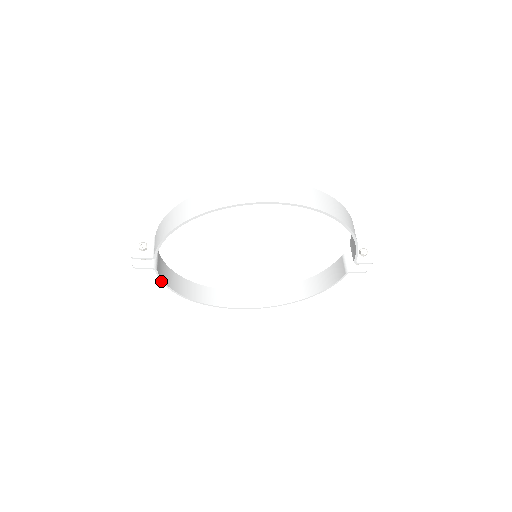
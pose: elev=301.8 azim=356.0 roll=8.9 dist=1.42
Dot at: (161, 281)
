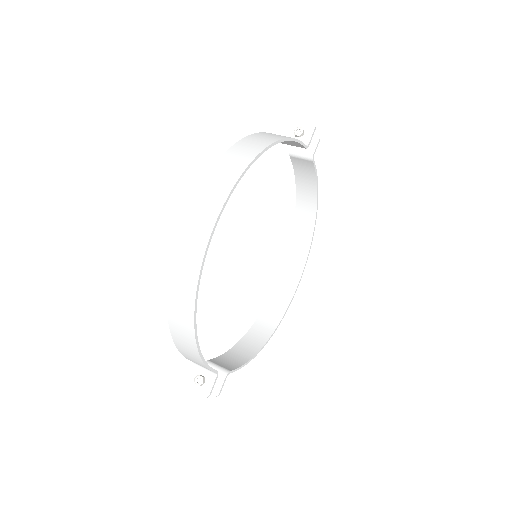
Dot at: occluded
